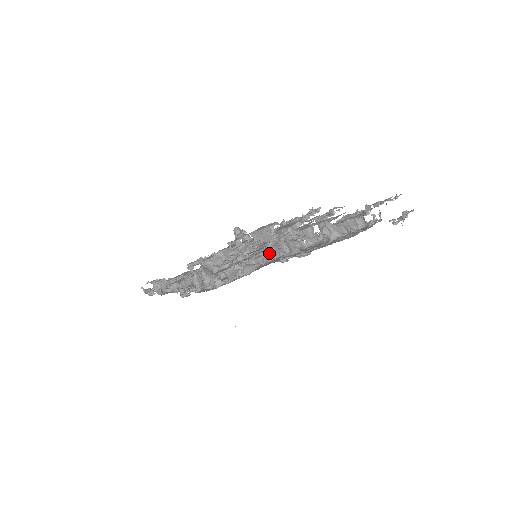
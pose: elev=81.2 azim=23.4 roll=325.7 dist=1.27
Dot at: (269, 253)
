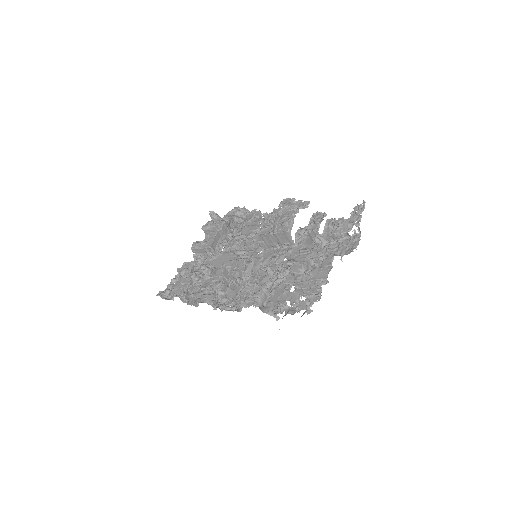
Dot at: (278, 263)
